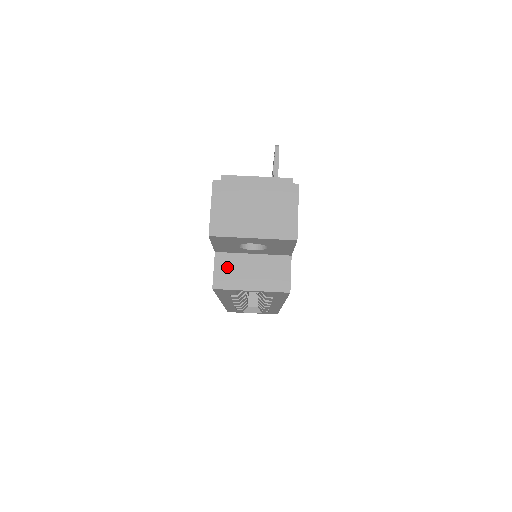
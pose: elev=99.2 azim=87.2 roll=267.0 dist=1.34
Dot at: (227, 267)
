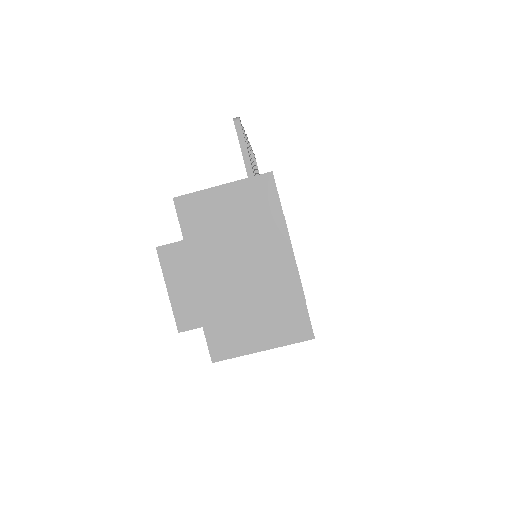
Dot at: (221, 329)
